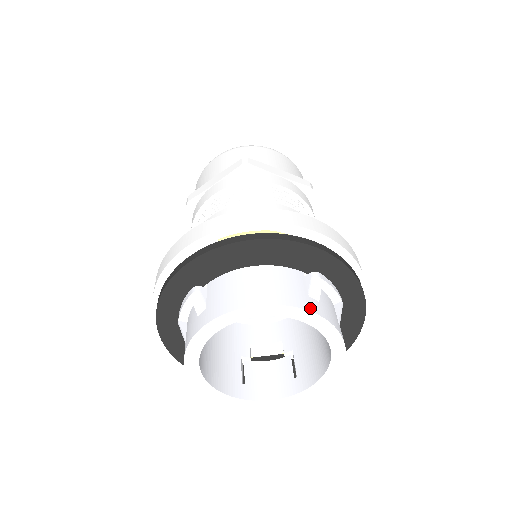
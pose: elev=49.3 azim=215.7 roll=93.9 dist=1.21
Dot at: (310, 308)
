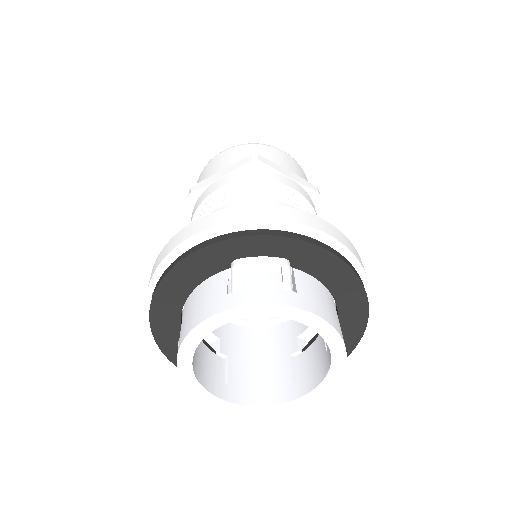
Dot at: (225, 307)
